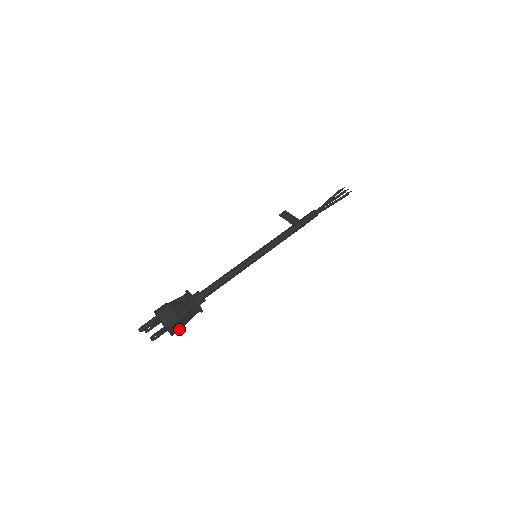
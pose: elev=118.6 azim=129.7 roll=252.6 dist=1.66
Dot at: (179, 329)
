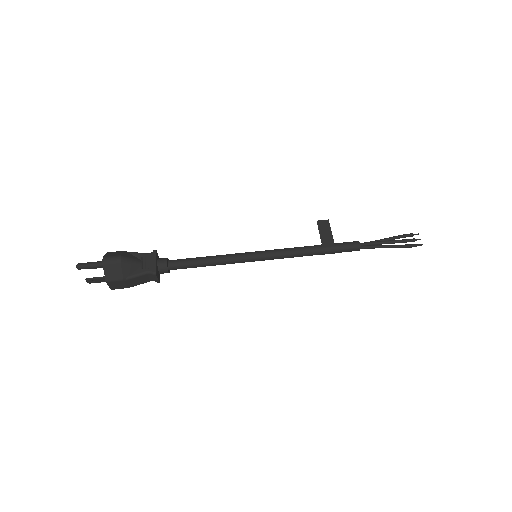
Dot at: (122, 287)
